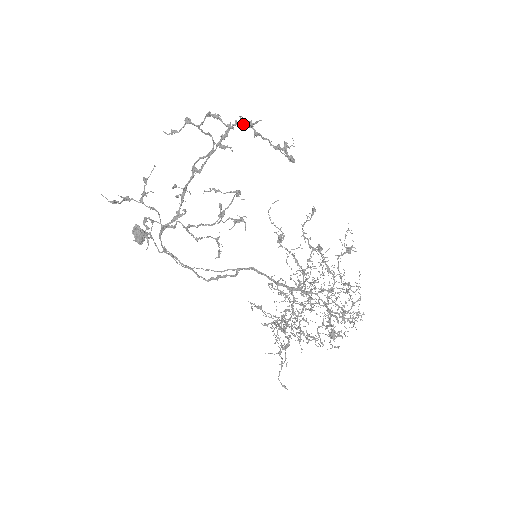
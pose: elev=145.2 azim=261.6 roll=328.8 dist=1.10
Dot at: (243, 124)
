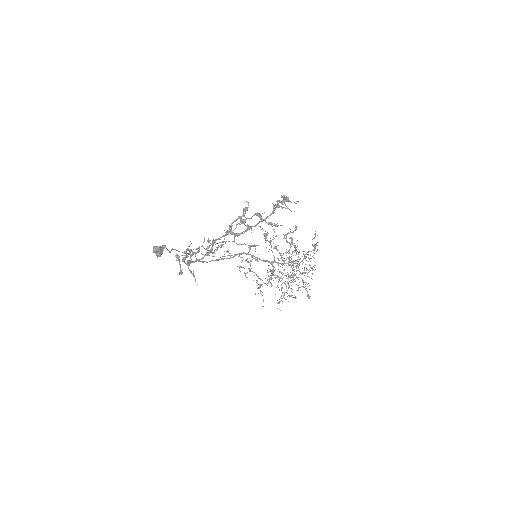
Dot at: (275, 209)
